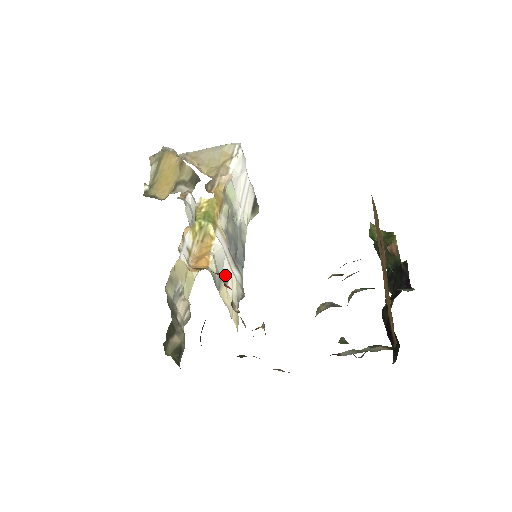
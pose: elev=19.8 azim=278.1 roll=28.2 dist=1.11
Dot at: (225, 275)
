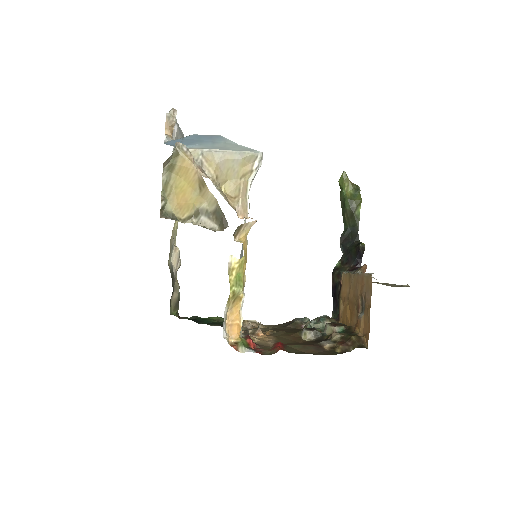
Dot at: occluded
